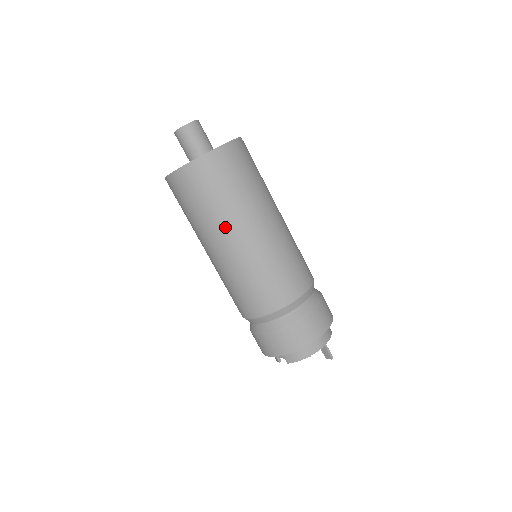
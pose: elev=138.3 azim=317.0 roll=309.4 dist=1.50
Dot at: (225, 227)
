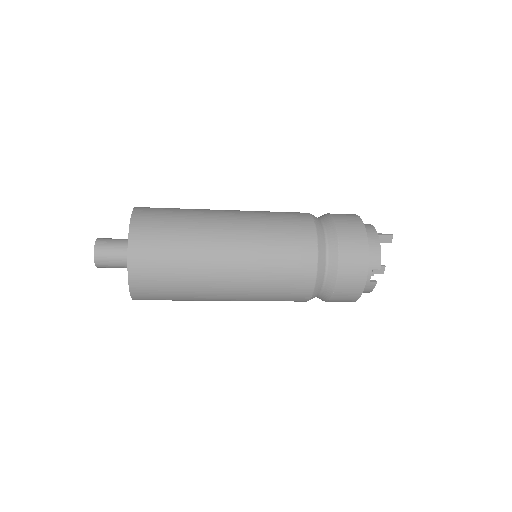
Dot at: (208, 246)
